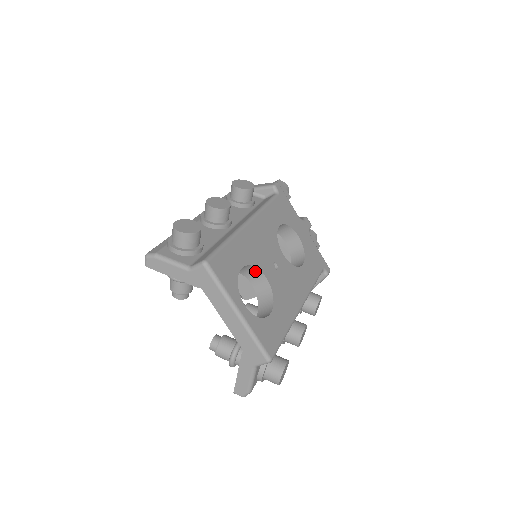
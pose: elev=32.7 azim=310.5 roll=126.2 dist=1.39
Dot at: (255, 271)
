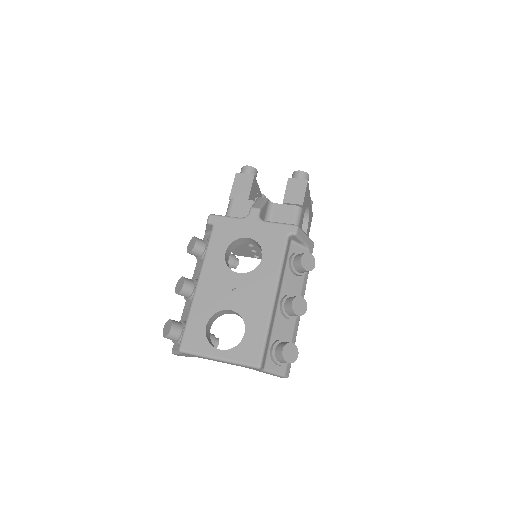
Dot at: (222, 311)
